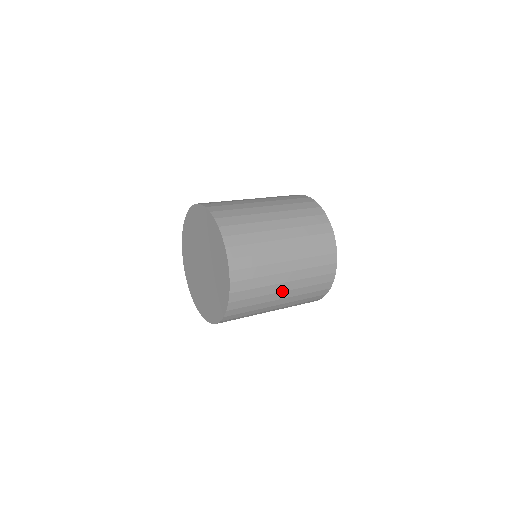
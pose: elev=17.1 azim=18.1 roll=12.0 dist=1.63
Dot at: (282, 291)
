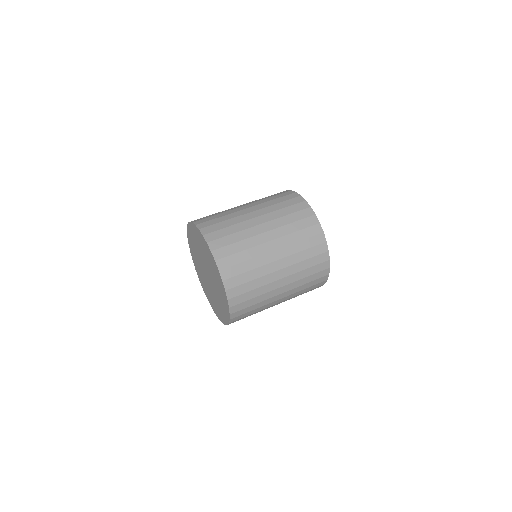
Dot at: (263, 233)
